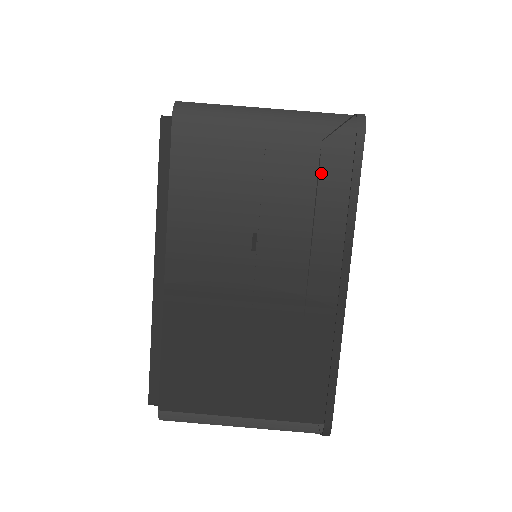
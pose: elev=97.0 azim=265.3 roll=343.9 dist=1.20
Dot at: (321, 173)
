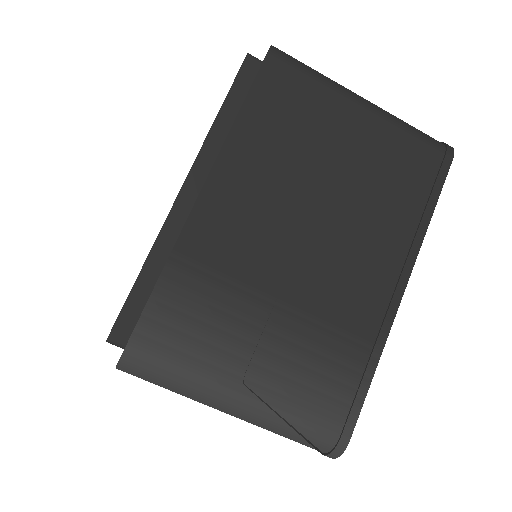
Dot at: occluded
